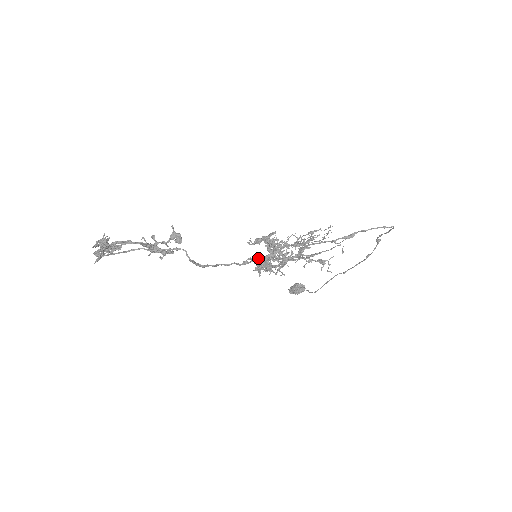
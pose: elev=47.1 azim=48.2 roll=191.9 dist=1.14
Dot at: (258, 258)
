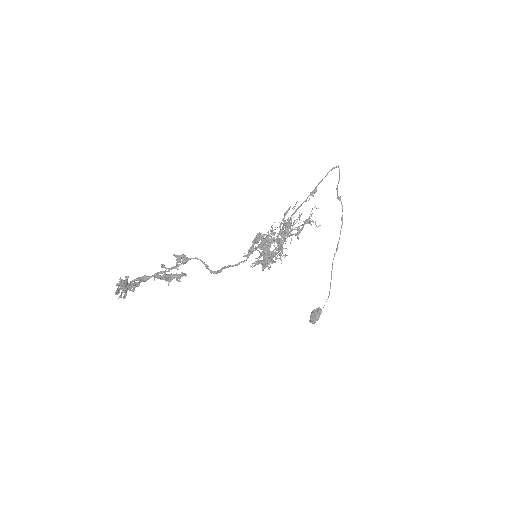
Dot at: occluded
